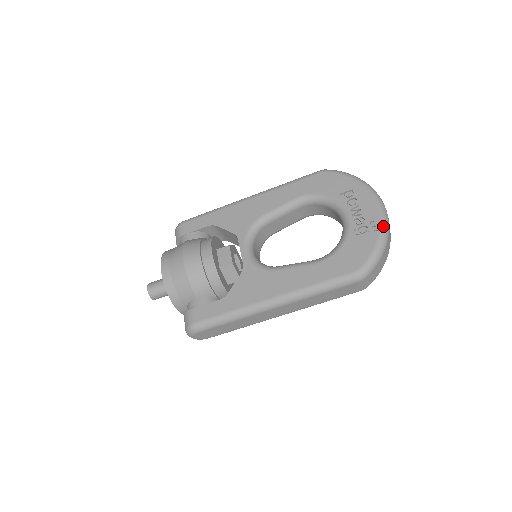
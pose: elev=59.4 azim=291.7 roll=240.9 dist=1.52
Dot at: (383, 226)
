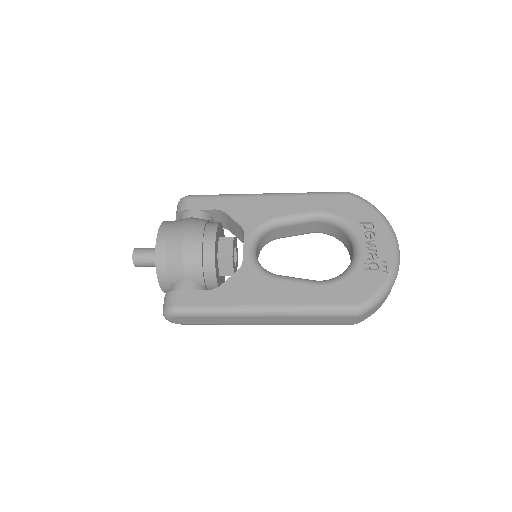
Dot at: (394, 269)
